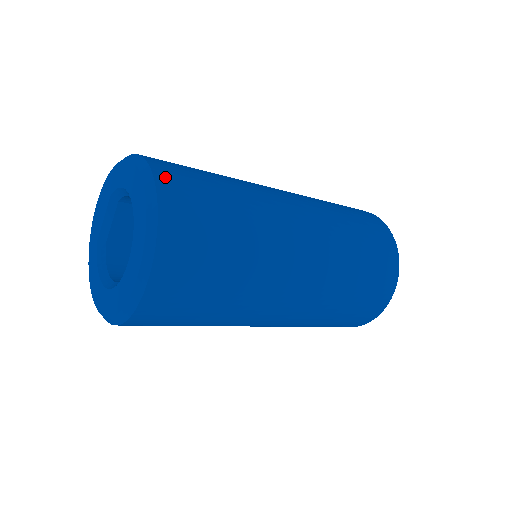
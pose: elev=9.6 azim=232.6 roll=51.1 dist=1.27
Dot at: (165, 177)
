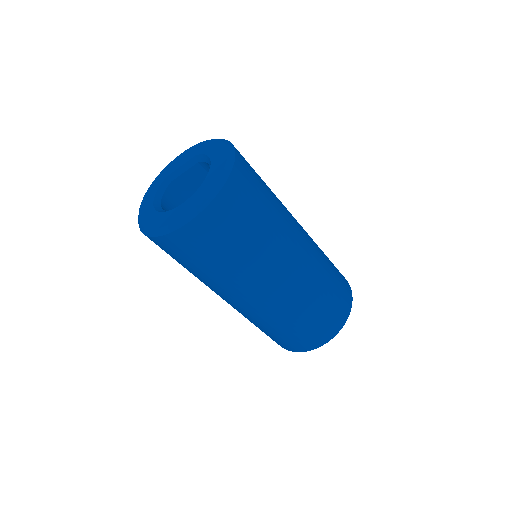
Dot at: (240, 168)
